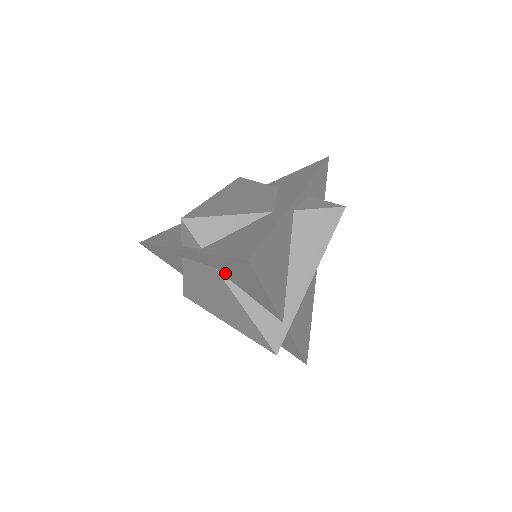
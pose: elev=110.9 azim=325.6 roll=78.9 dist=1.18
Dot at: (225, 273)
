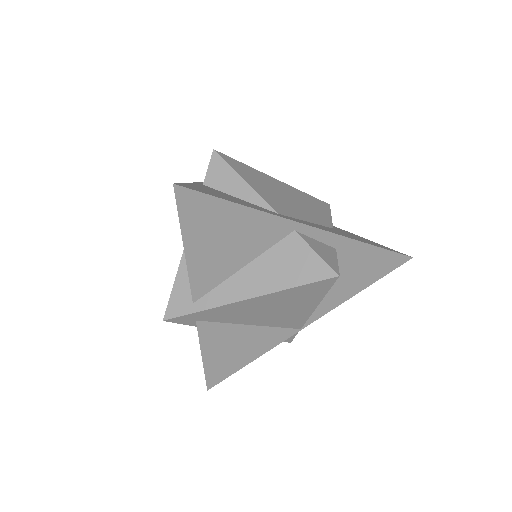
Dot at: occluded
